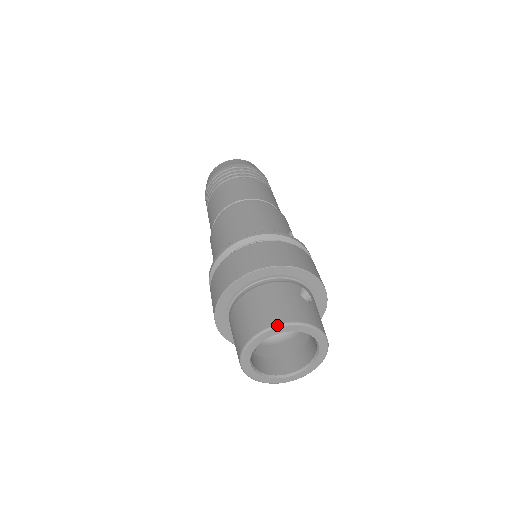
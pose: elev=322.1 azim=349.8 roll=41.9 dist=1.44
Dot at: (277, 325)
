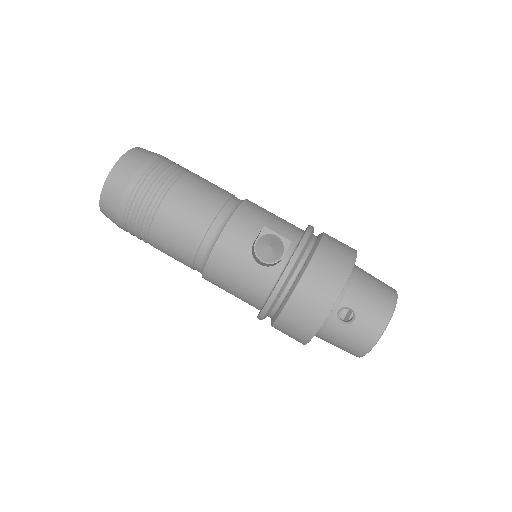
Dot at: occluded
